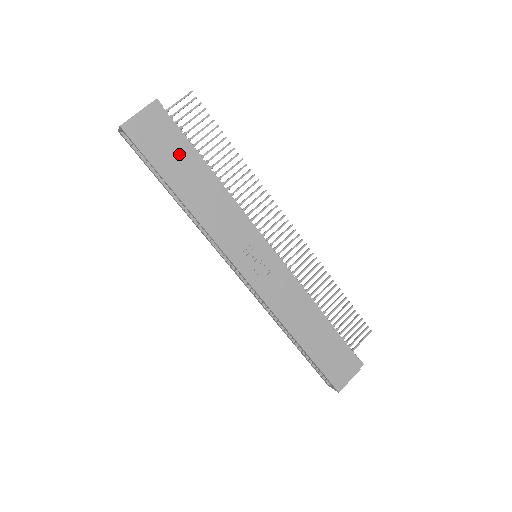
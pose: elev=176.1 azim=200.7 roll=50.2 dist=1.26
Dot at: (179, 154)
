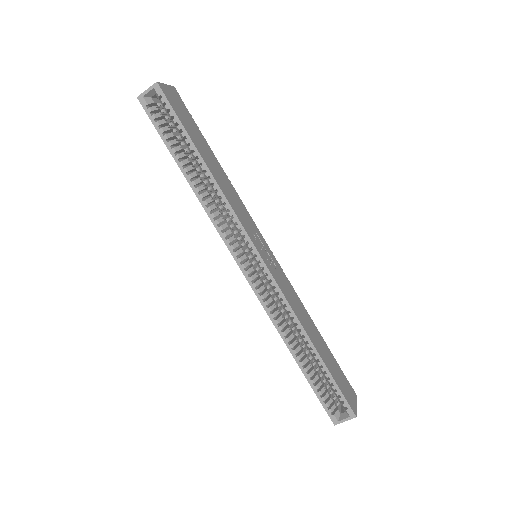
Dot at: (198, 133)
